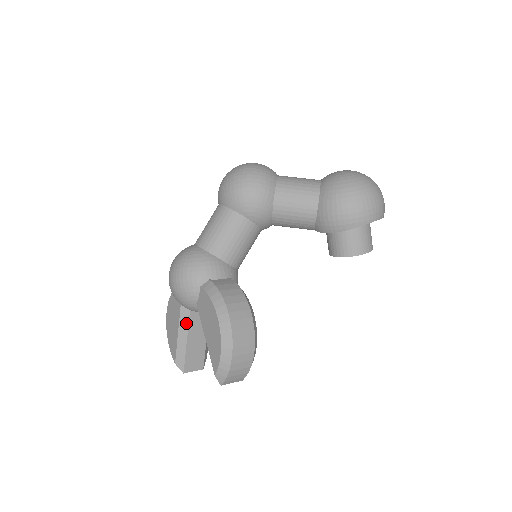
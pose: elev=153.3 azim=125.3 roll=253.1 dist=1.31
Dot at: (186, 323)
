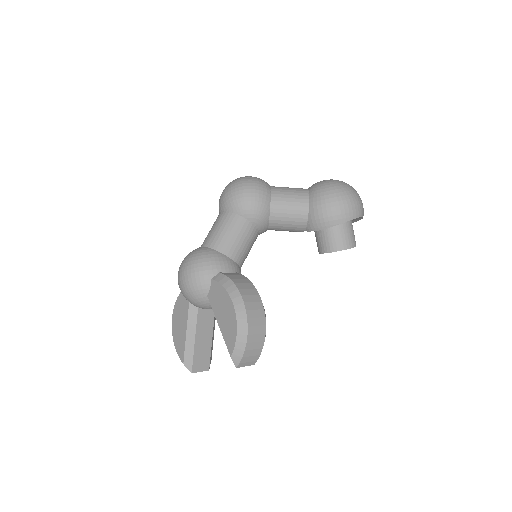
Dot at: (194, 321)
